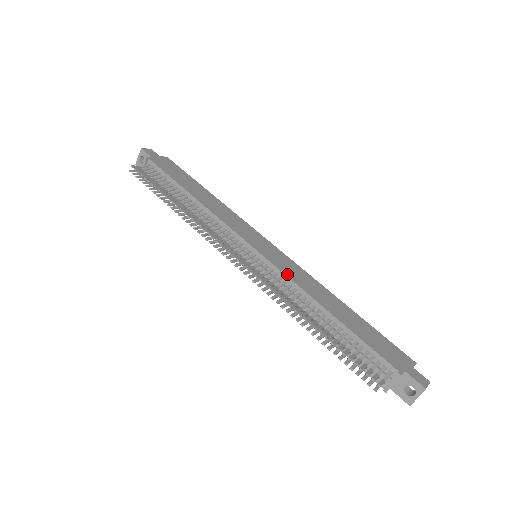
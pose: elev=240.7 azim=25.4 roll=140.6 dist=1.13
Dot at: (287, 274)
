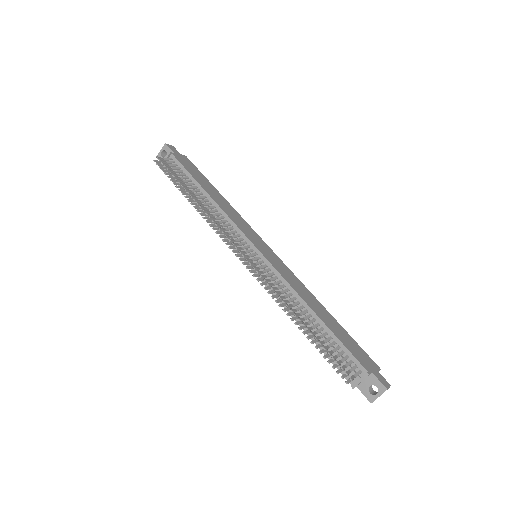
Dot at: (283, 275)
